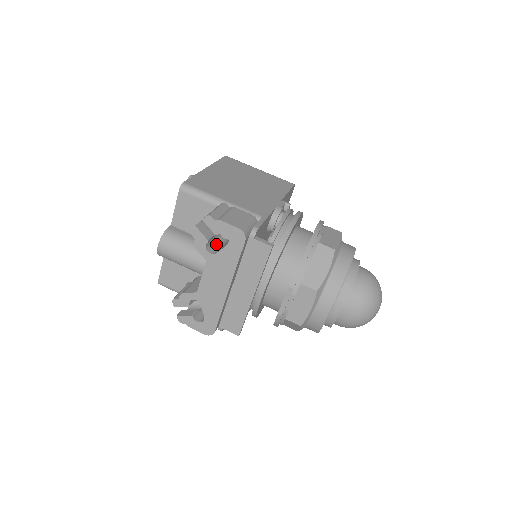
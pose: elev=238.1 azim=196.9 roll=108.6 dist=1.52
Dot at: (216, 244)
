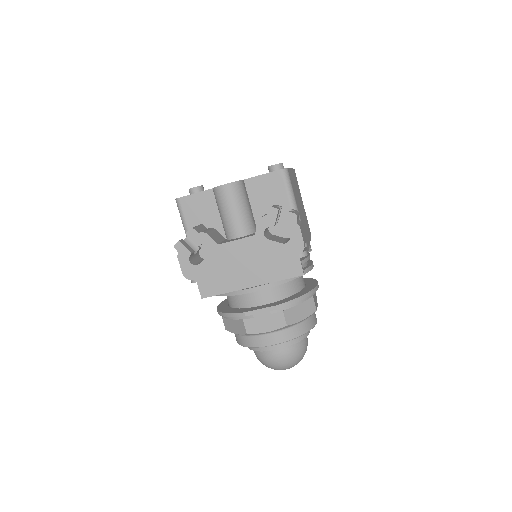
Dot at: (266, 230)
